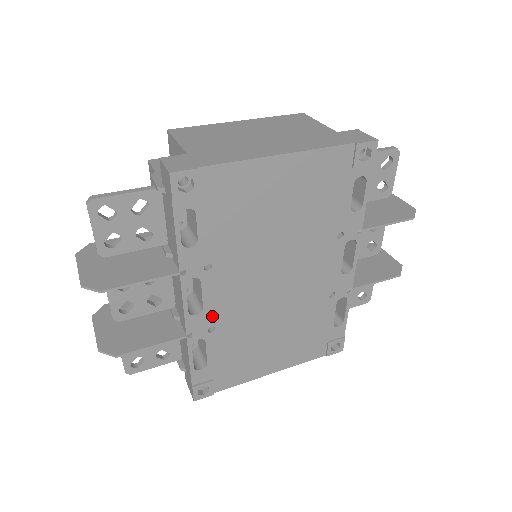
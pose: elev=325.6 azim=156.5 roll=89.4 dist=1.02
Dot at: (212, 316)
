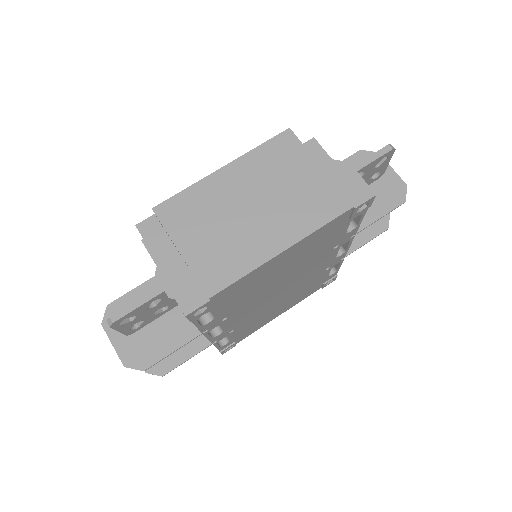
Dot at: (231, 328)
